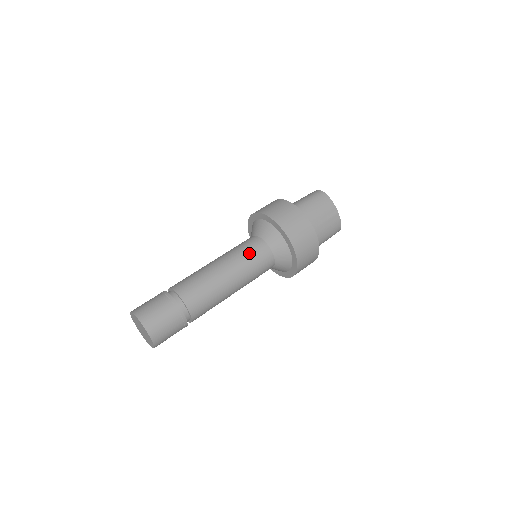
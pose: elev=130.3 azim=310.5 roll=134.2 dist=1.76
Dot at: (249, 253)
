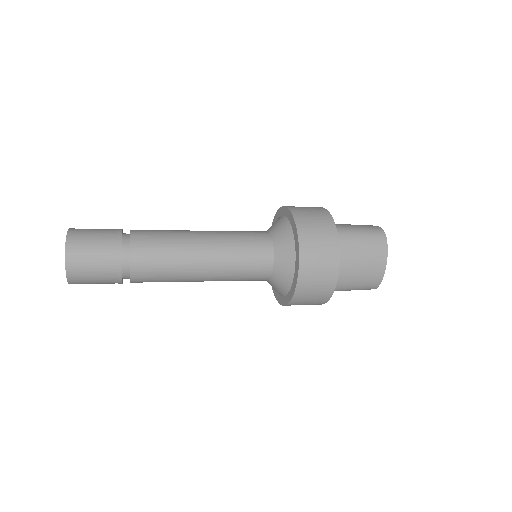
Dot at: occluded
